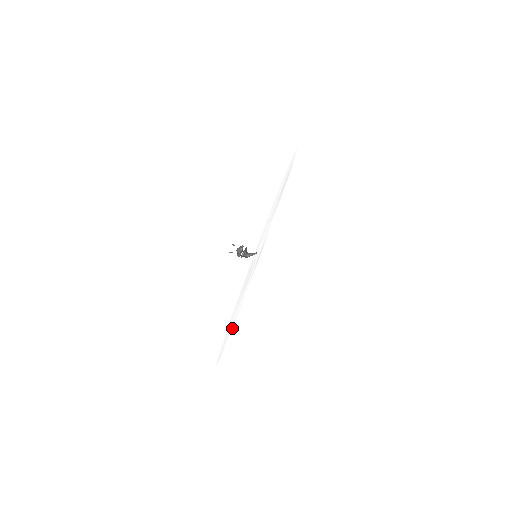
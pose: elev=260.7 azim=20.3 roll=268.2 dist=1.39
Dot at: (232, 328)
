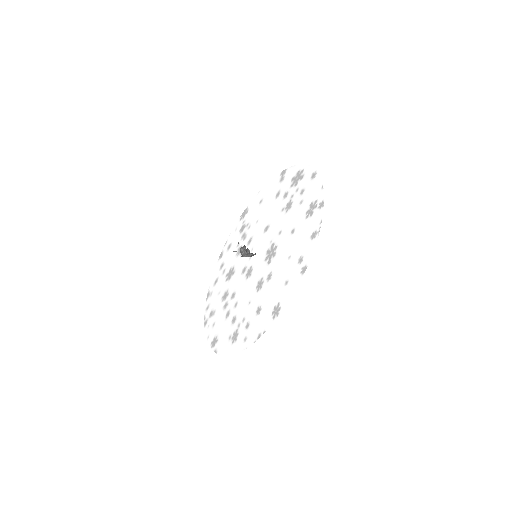
Dot at: (309, 261)
